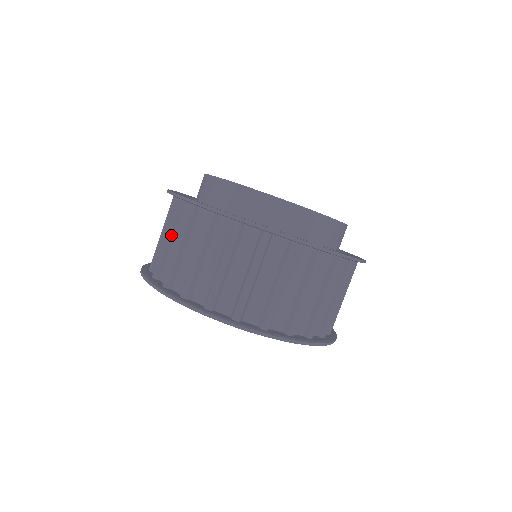
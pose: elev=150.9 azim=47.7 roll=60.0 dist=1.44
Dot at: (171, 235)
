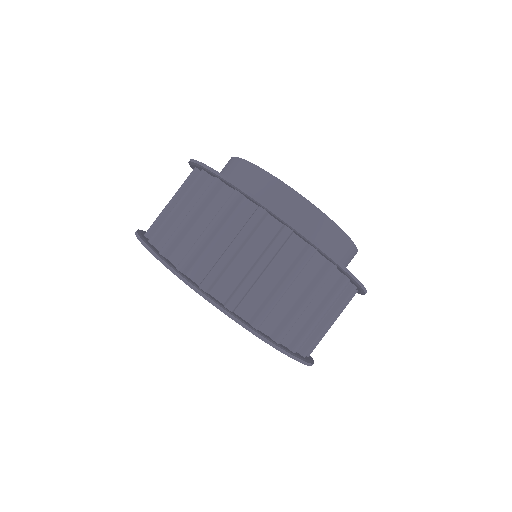
Dot at: occluded
